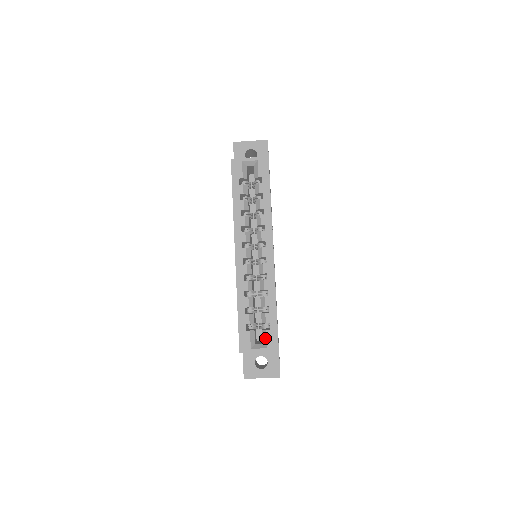
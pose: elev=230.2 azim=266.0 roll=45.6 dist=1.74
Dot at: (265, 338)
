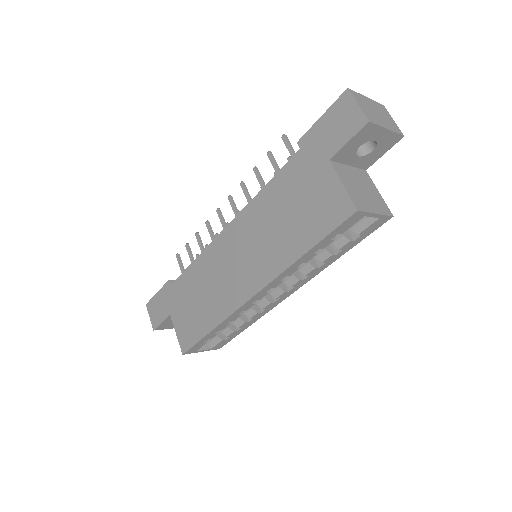
Dot at: (216, 343)
